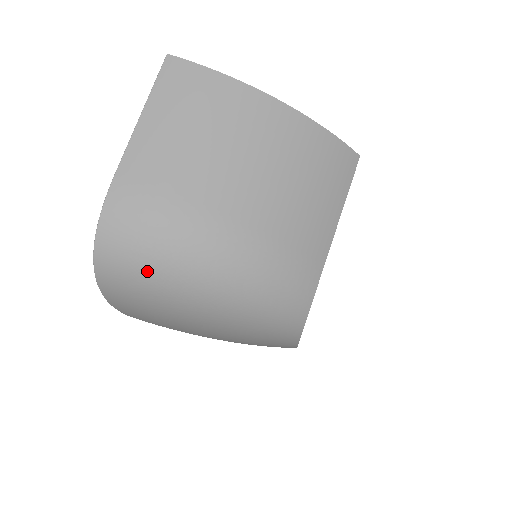
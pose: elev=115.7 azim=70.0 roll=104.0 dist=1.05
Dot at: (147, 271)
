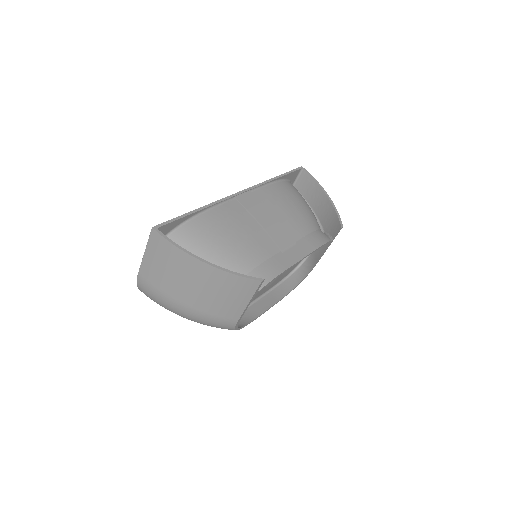
Dot at: occluded
